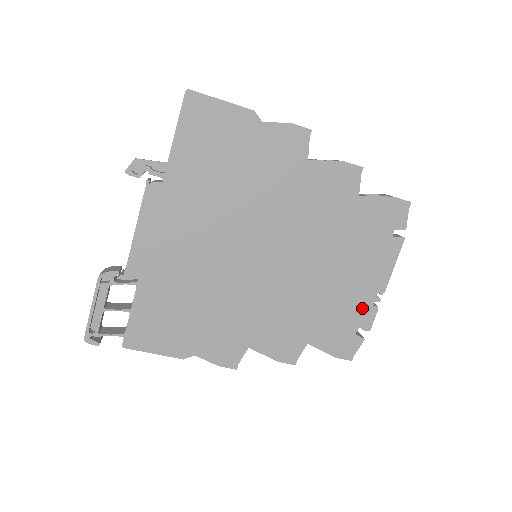
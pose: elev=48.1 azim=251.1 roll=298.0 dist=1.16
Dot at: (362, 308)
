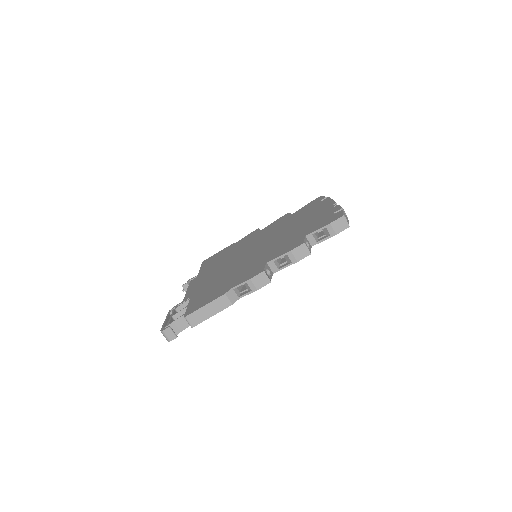
Dot at: (328, 212)
